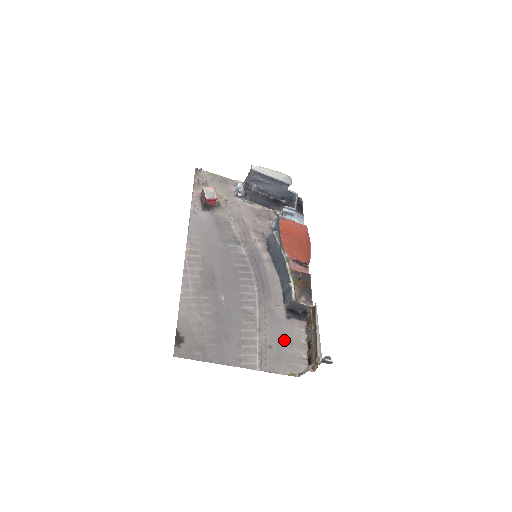
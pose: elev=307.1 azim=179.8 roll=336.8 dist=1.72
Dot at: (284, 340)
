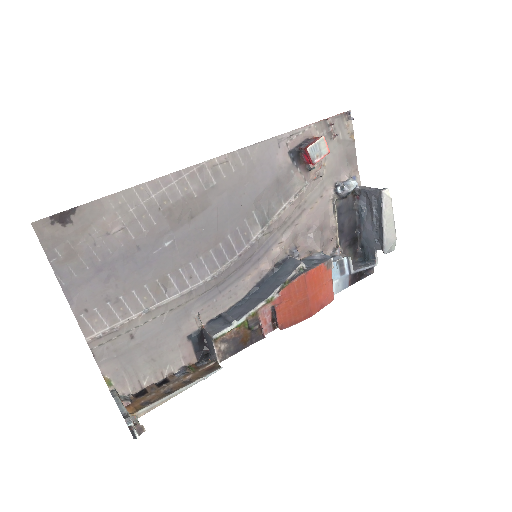
Dot at: (153, 348)
